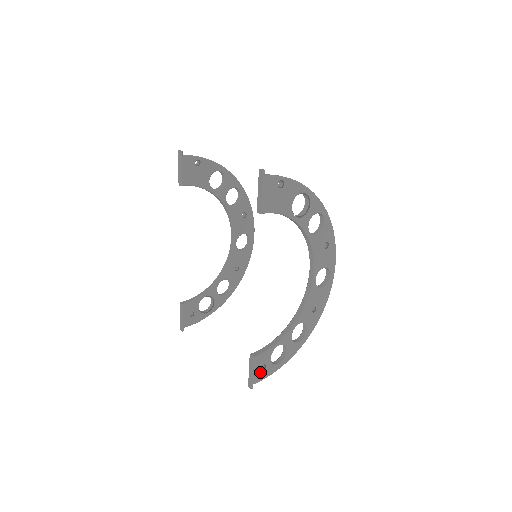
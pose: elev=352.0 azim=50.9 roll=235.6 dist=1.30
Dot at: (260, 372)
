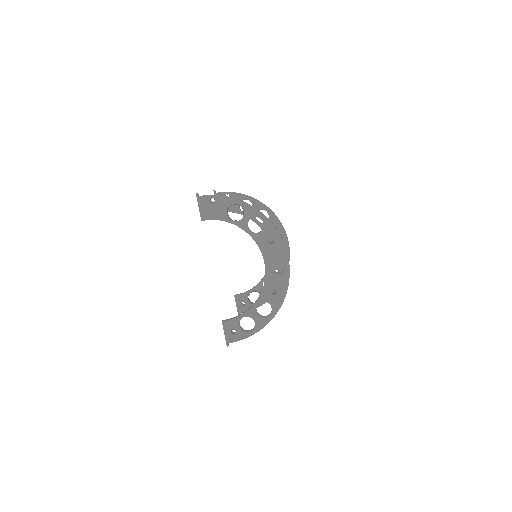
Dot at: (231, 335)
